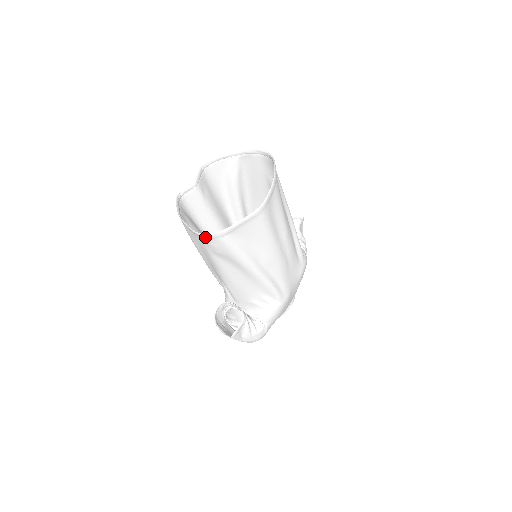
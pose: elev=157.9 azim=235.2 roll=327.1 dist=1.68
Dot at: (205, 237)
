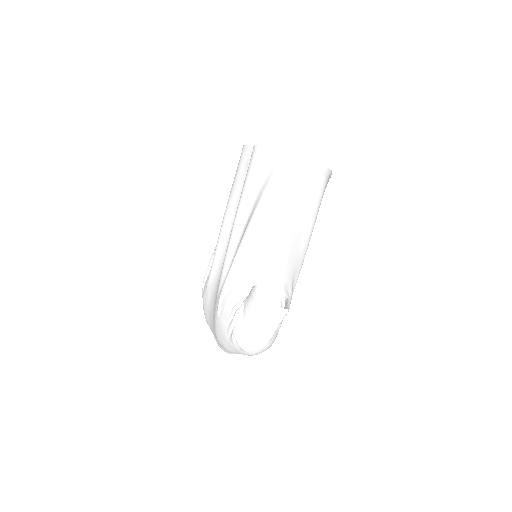
Dot at: (319, 171)
